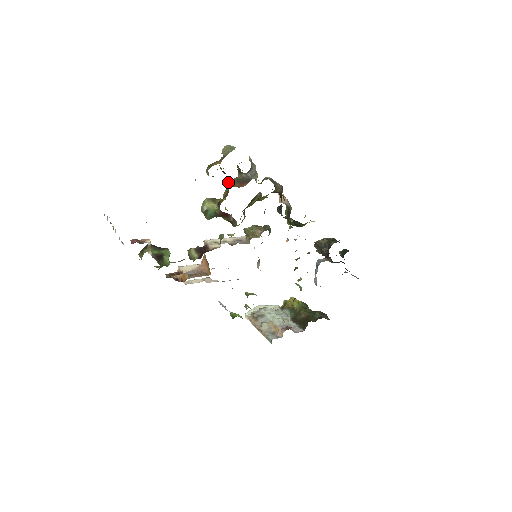
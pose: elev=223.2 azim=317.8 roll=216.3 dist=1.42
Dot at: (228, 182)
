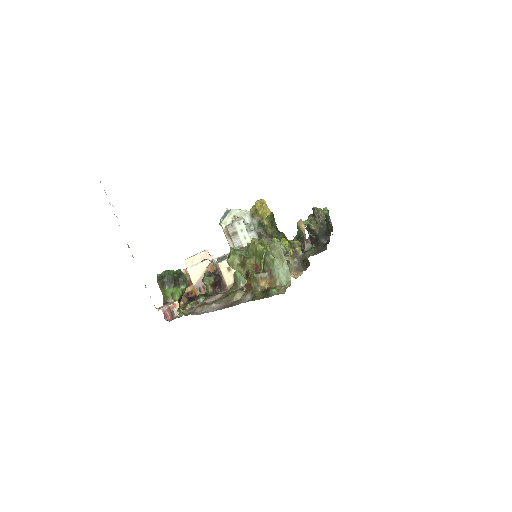
Dot at: (263, 258)
